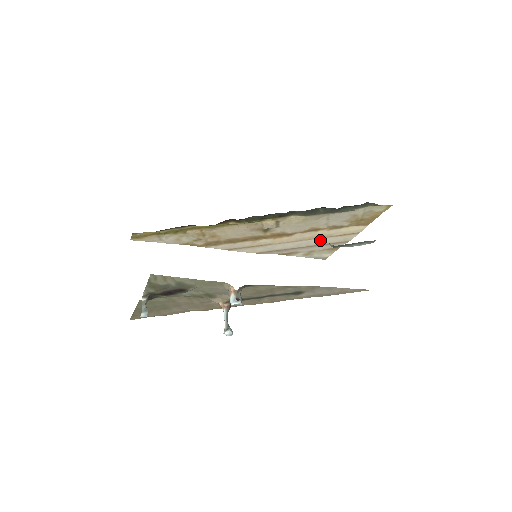
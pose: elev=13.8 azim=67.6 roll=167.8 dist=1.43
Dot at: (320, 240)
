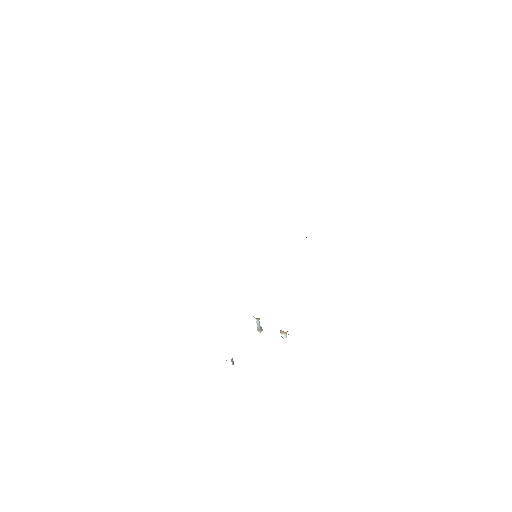
Dot at: occluded
